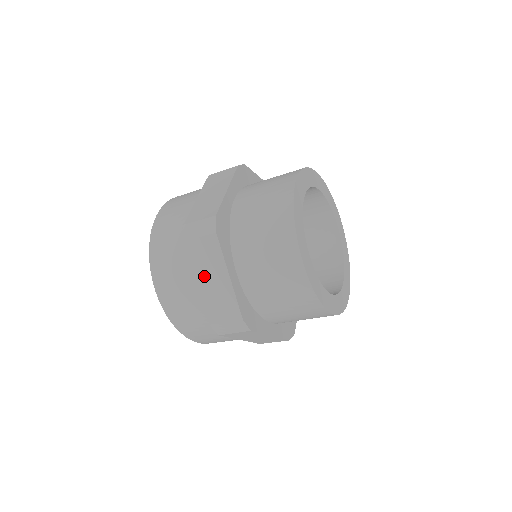
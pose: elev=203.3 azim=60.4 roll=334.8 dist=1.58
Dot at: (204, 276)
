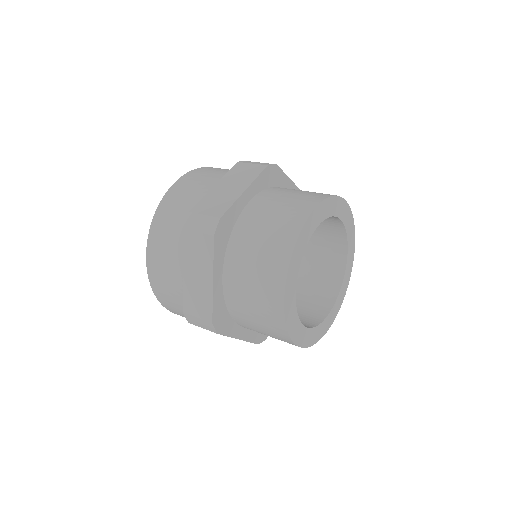
Dot at: (191, 268)
